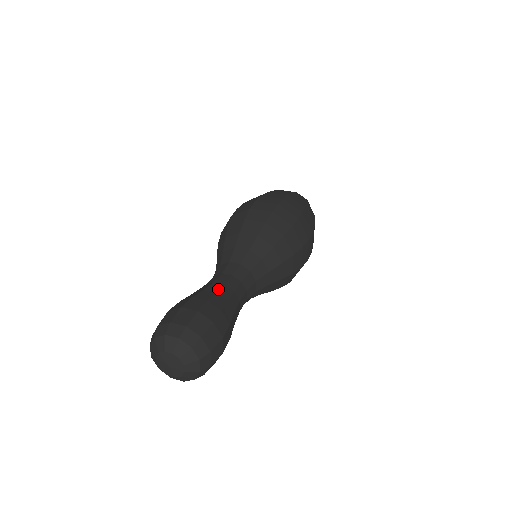
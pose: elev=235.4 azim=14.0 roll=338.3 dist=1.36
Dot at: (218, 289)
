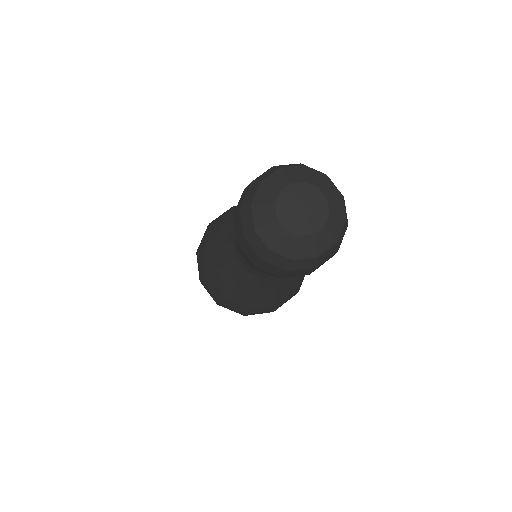
Dot at: occluded
